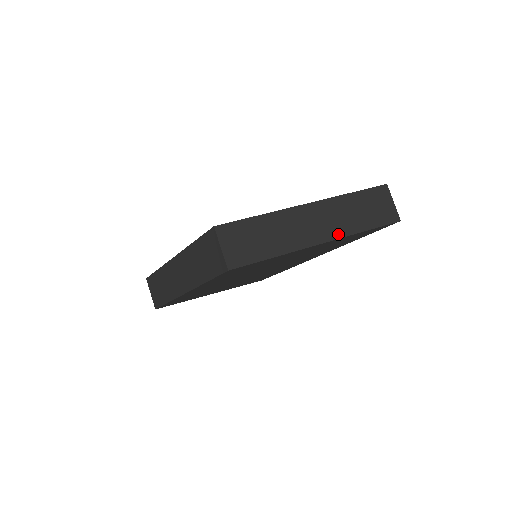
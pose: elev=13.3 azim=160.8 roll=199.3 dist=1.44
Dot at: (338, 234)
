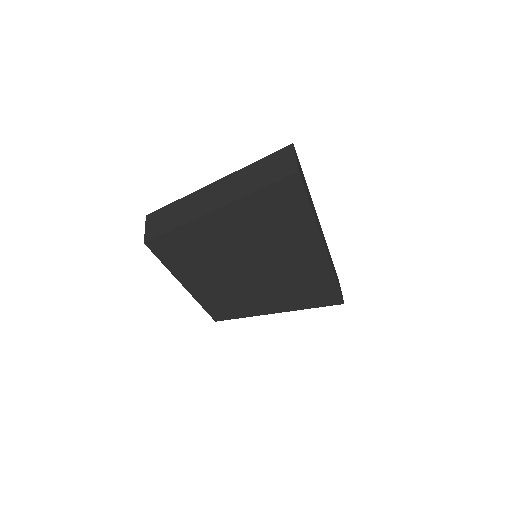
Dot at: (232, 199)
